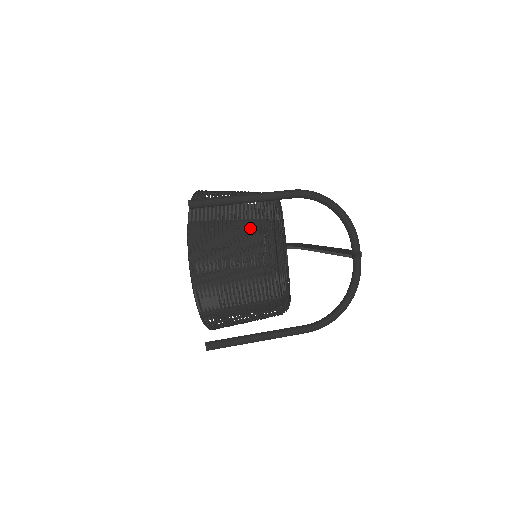
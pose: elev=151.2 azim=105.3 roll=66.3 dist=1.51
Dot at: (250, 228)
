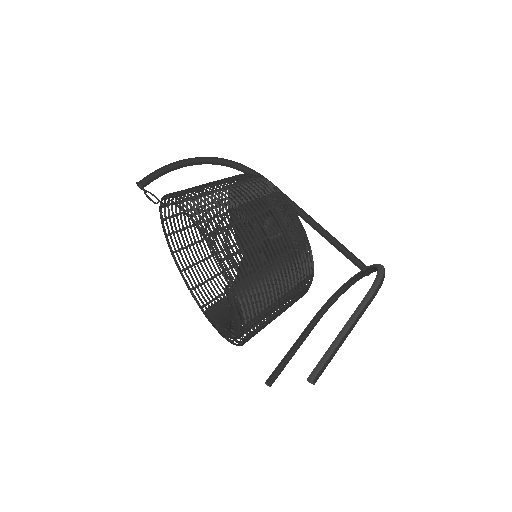
Dot at: occluded
